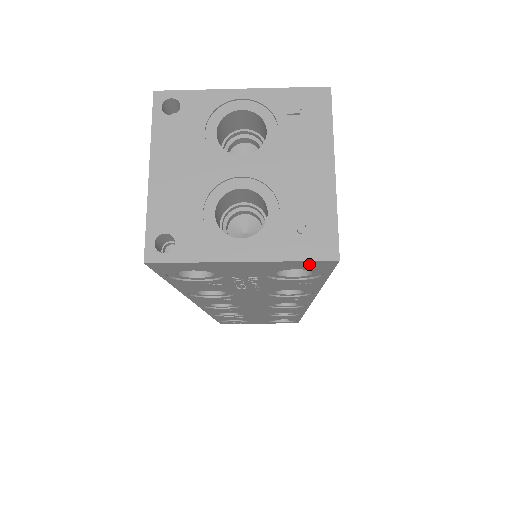
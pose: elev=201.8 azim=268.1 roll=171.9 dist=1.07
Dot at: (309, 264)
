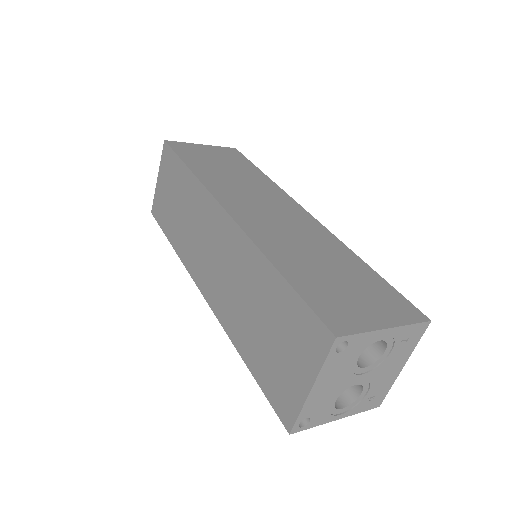
Dot at: occluded
